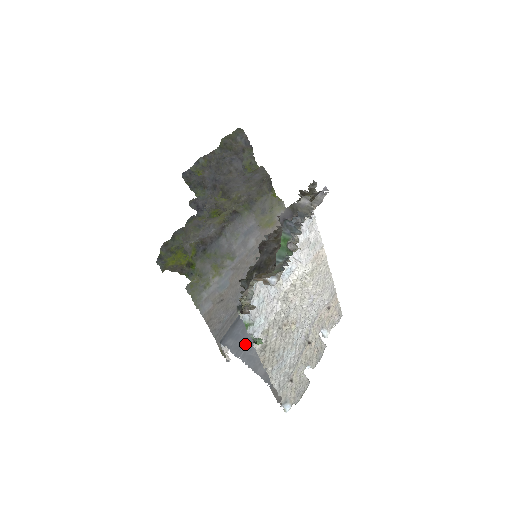
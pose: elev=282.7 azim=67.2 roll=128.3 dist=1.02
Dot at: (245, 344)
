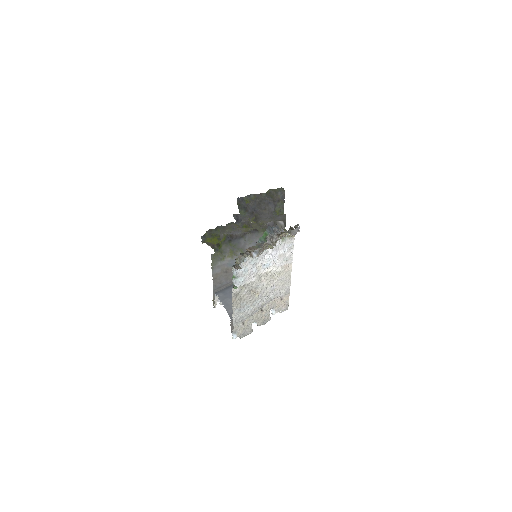
Dot at: (228, 298)
